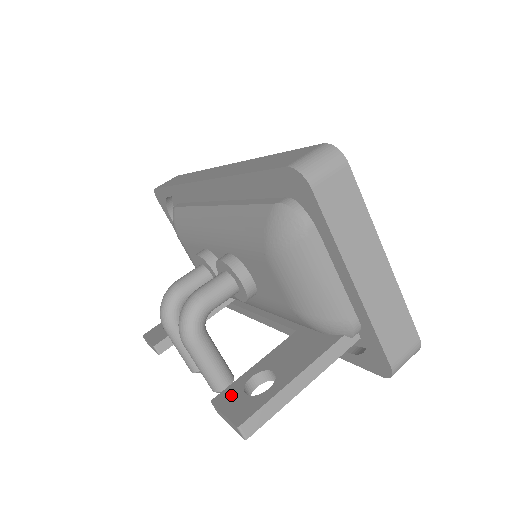
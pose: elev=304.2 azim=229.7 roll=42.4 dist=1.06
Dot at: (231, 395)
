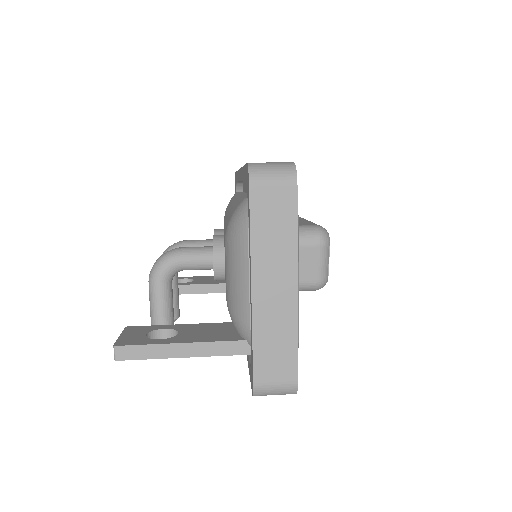
Dot at: (139, 330)
